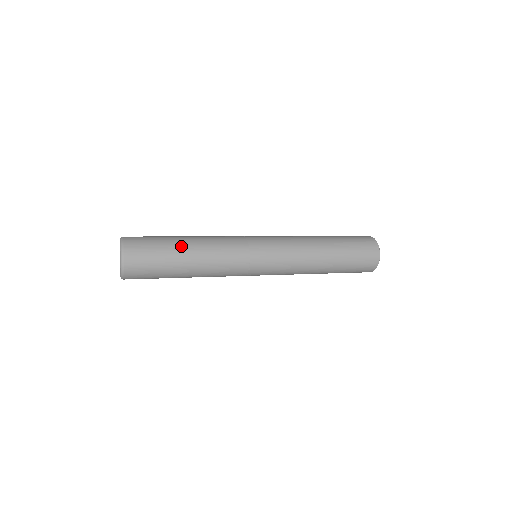
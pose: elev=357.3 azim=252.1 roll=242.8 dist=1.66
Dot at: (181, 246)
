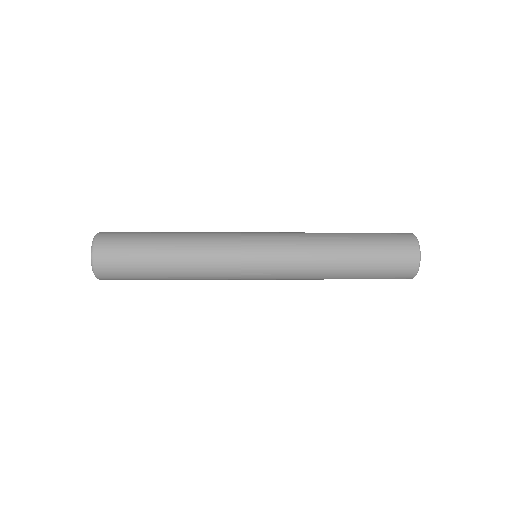
Dot at: (163, 232)
